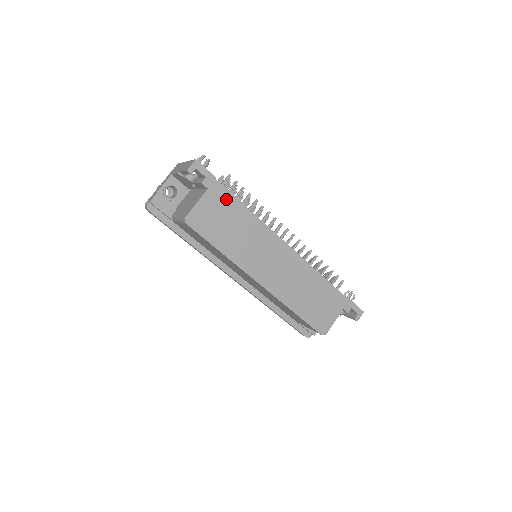
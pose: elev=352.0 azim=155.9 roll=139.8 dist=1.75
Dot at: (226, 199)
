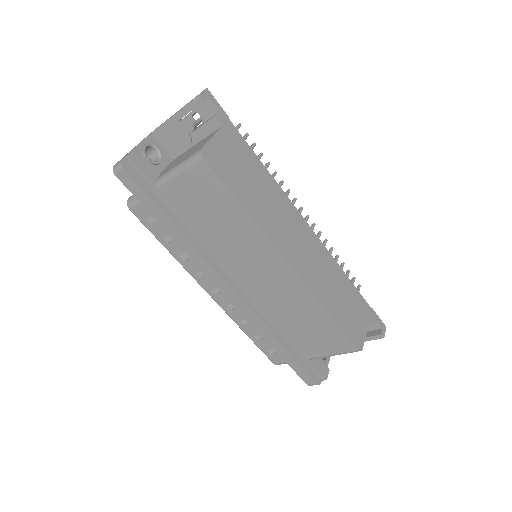
Dot at: (242, 146)
